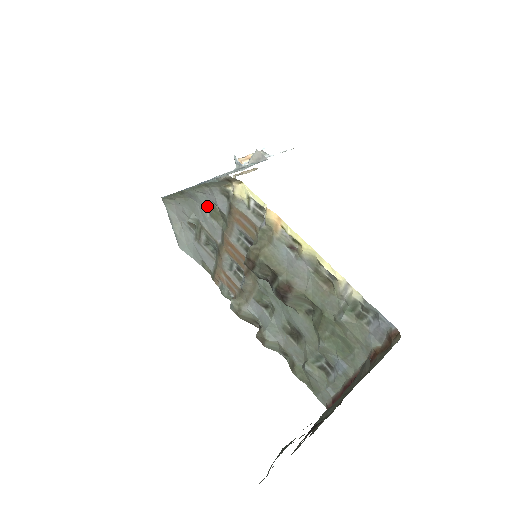
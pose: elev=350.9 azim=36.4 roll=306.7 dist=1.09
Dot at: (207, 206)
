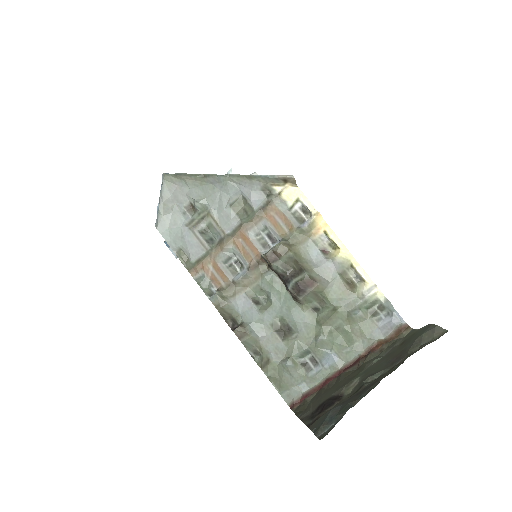
Dot at: (232, 196)
